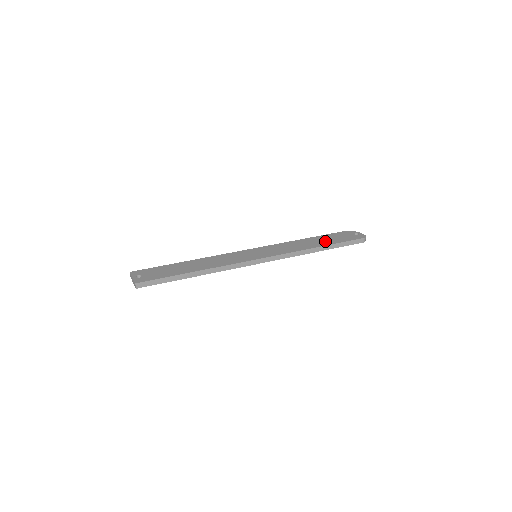
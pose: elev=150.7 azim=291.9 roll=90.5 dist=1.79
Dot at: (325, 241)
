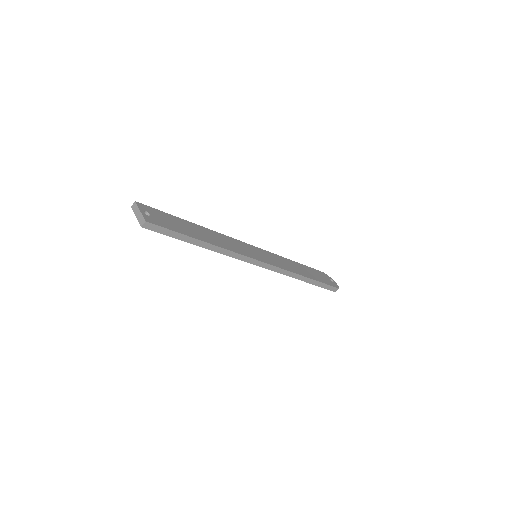
Dot at: (311, 274)
